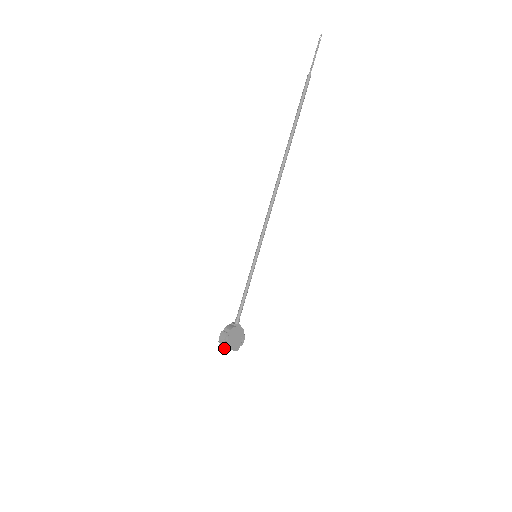
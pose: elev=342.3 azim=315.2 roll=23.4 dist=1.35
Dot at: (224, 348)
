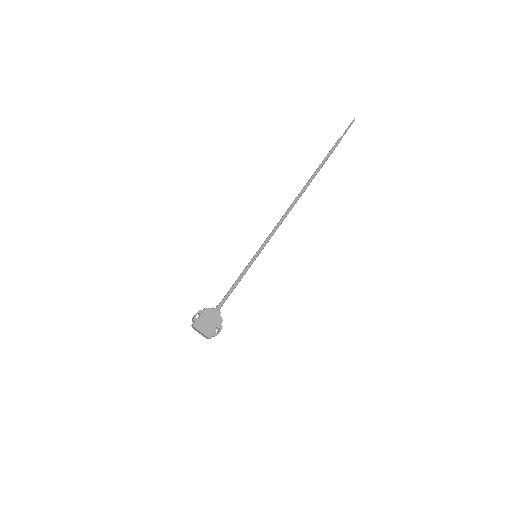
Dot at: (193, 324)
